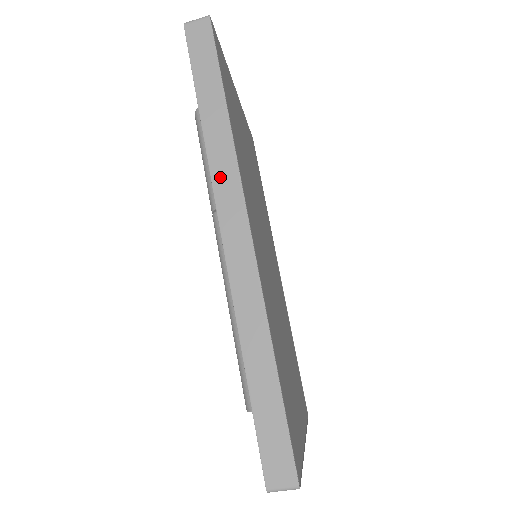
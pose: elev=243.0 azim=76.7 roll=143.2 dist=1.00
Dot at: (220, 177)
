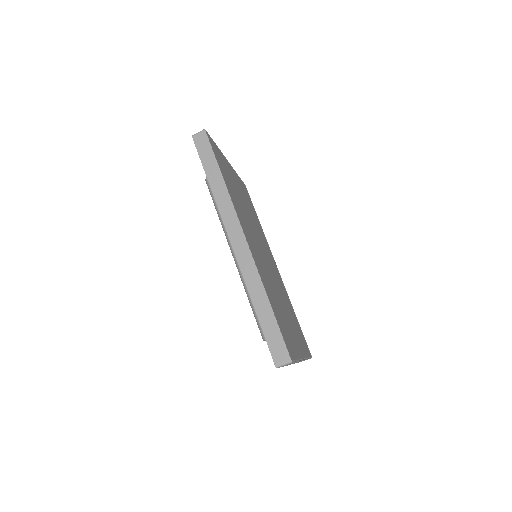
Dot at: (225, 213)
